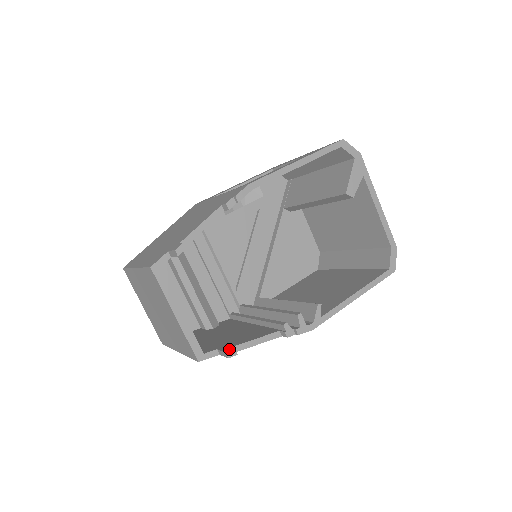
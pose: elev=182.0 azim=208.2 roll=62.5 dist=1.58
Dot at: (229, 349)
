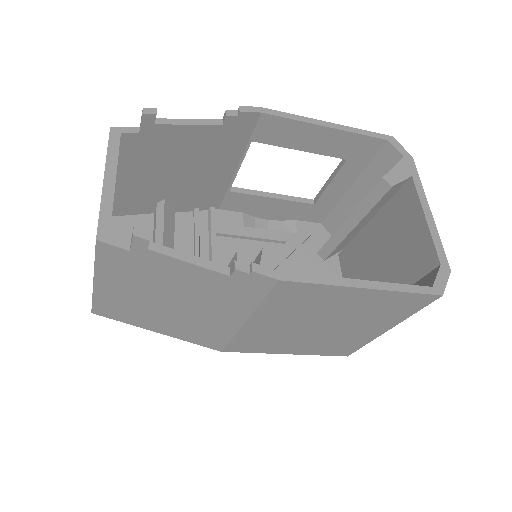
Dot at: (143, 234)
